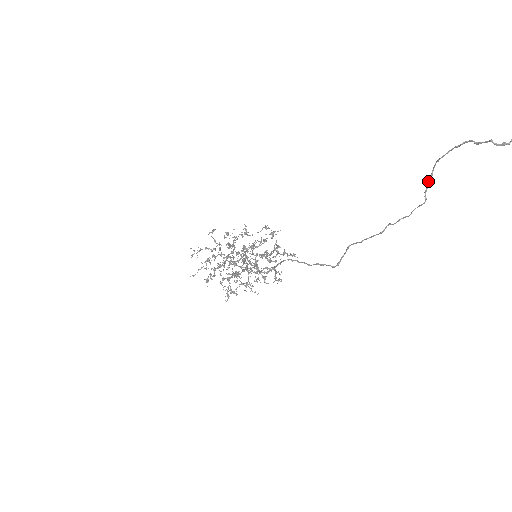
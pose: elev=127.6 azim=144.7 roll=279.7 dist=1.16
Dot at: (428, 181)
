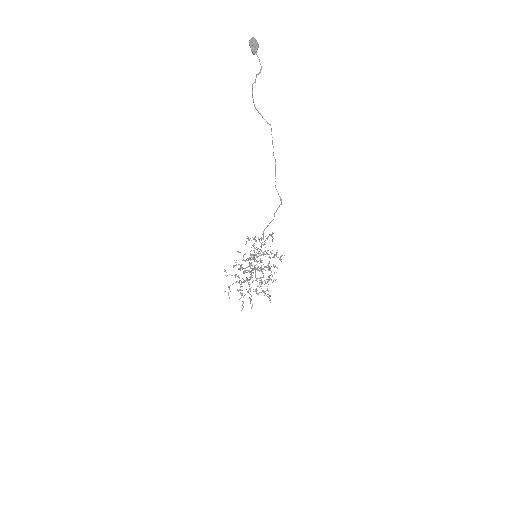
Dot at: occluded
